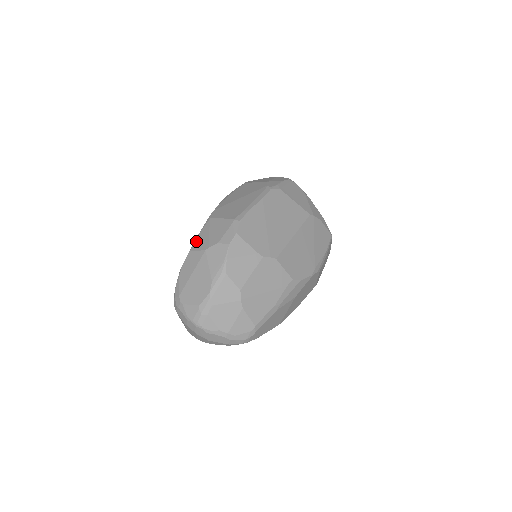
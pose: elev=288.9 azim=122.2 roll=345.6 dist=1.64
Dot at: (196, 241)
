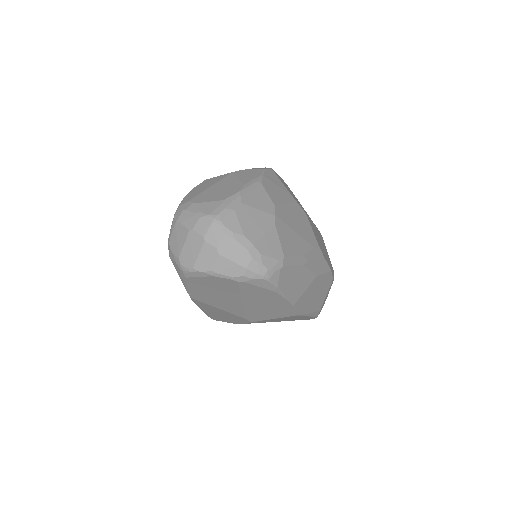
Dot at: occluded
